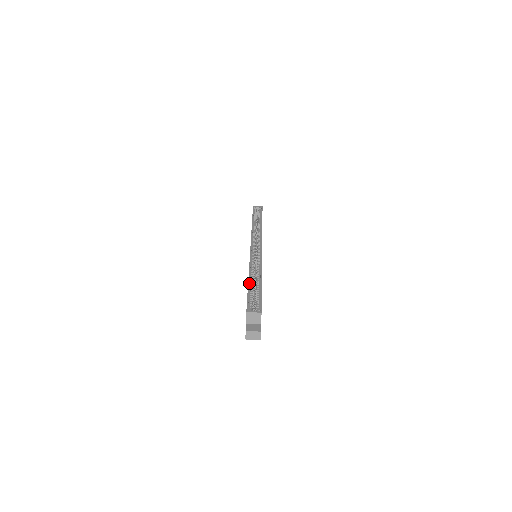
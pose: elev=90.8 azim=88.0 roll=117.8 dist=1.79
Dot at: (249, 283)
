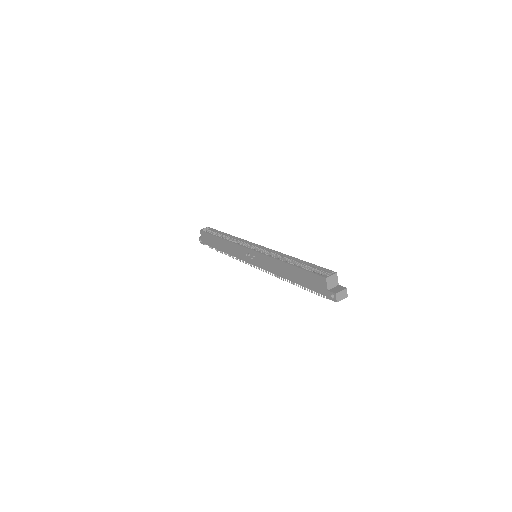
Dot at: (293, 265)
